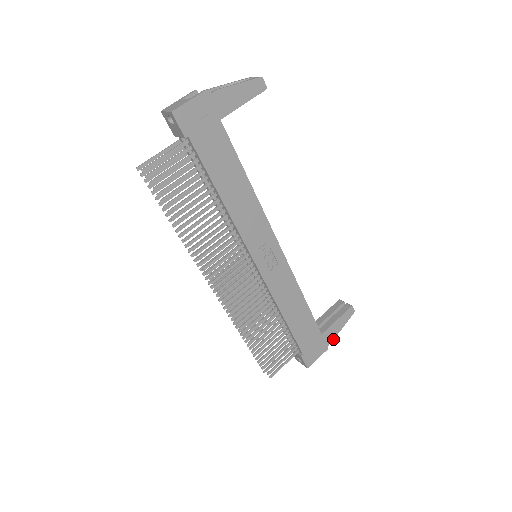
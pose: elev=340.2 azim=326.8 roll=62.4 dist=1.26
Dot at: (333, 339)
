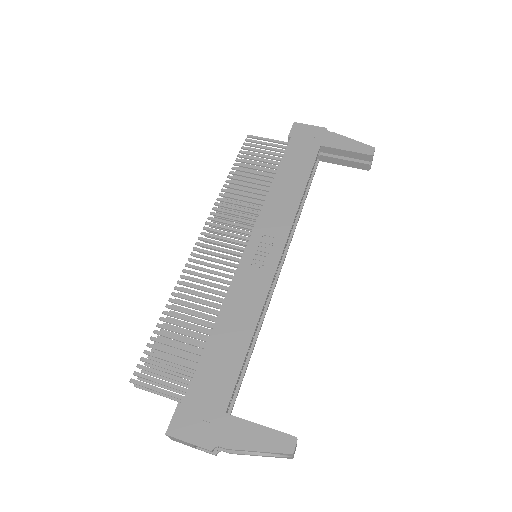
Dot at: (230, 447)
